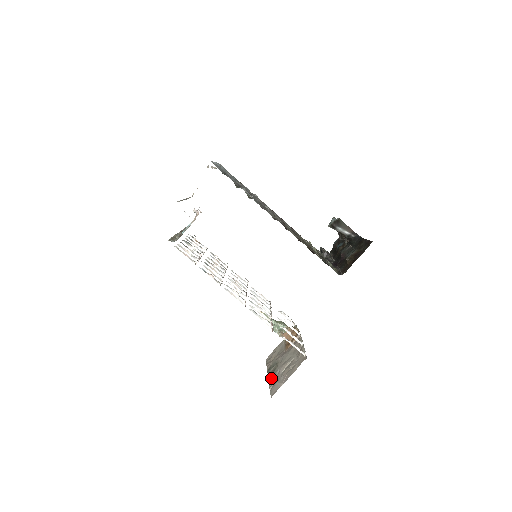
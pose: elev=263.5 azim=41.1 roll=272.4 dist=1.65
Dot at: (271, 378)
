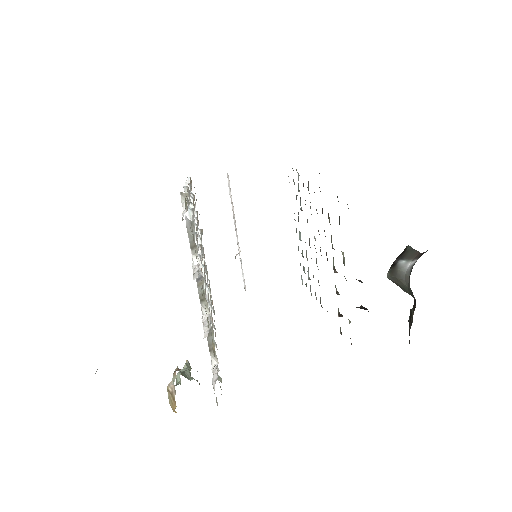
Dot at: occluded
